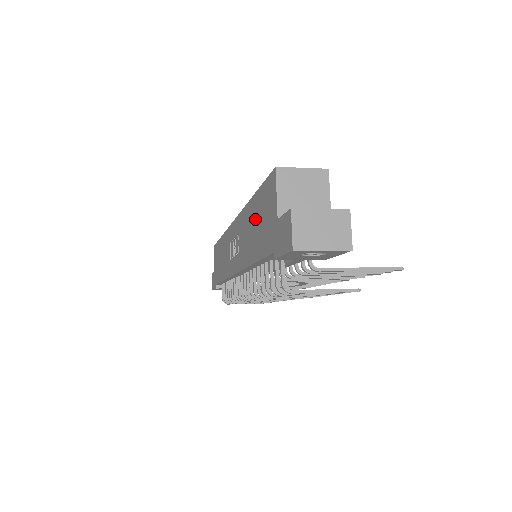
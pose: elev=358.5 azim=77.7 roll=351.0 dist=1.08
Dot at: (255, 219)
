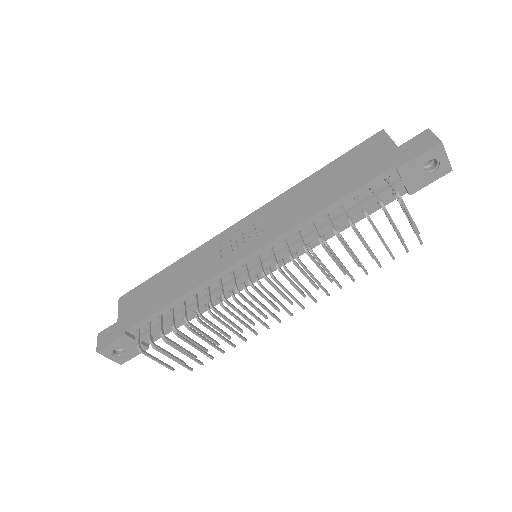
Dot at: (330, 178)
